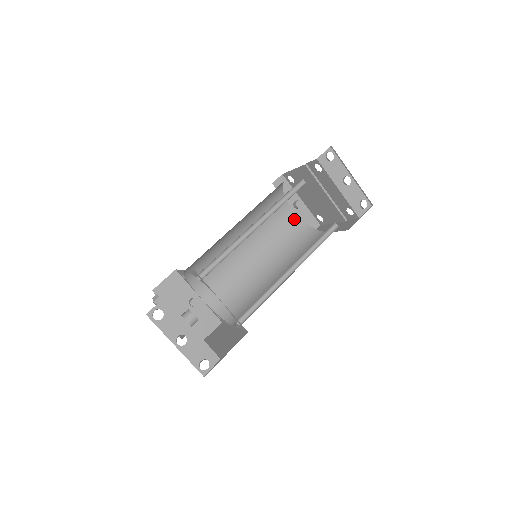
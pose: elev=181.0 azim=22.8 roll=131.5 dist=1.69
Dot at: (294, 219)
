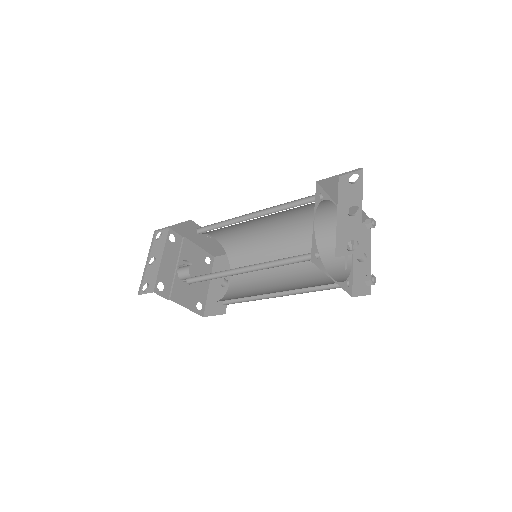
Dot at: occluded
